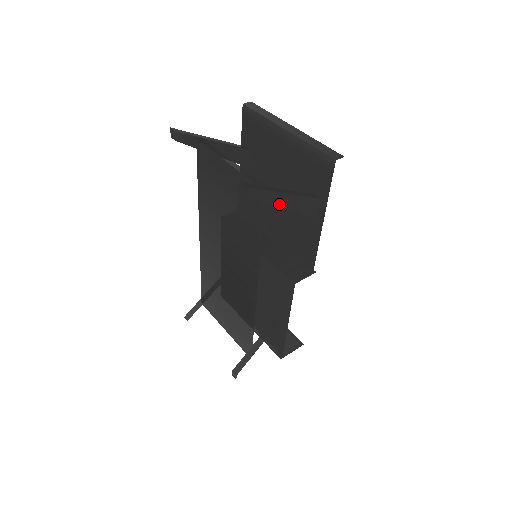
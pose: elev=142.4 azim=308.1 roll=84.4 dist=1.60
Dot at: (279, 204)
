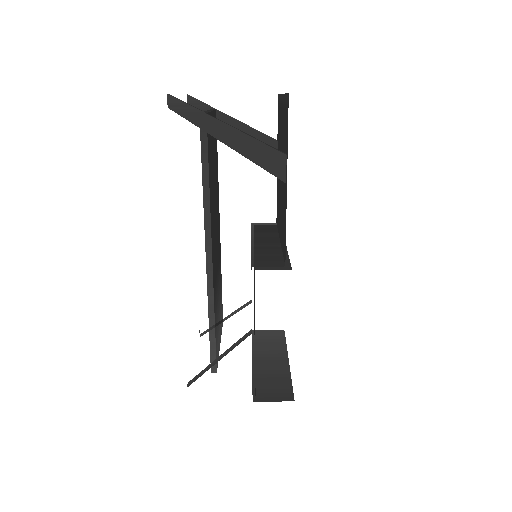
Dot at: (218, 136)
